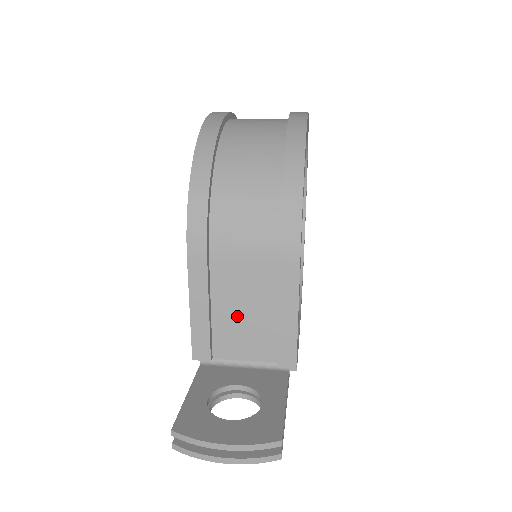
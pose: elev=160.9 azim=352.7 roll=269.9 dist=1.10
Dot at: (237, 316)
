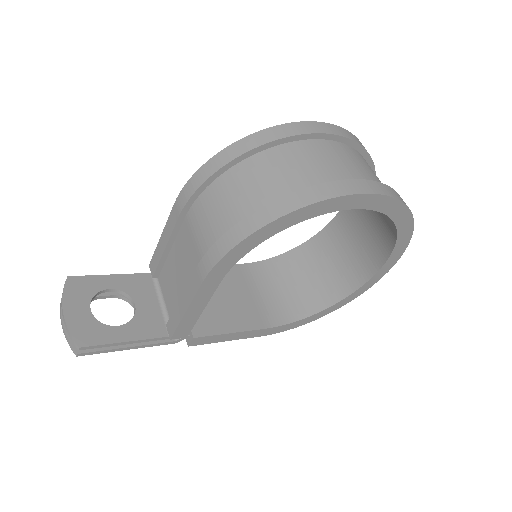
Dot at: (175, 270)
